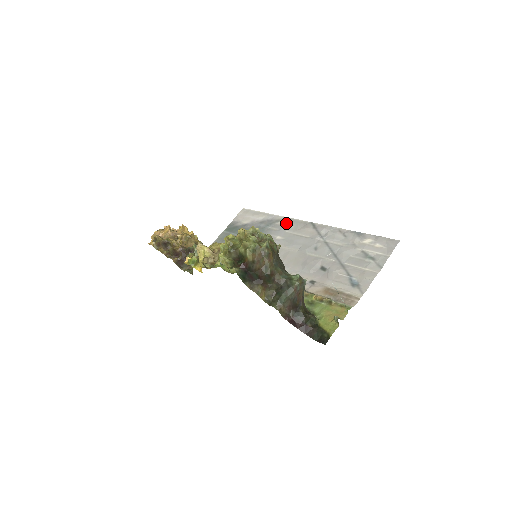
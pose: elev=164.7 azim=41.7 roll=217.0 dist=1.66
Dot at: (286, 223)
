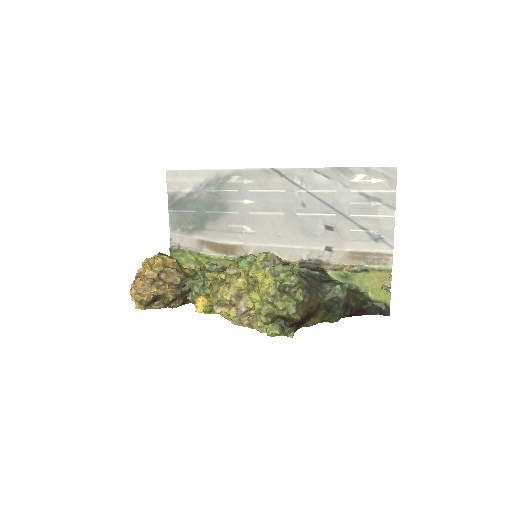
Dot at: (241, 179)
